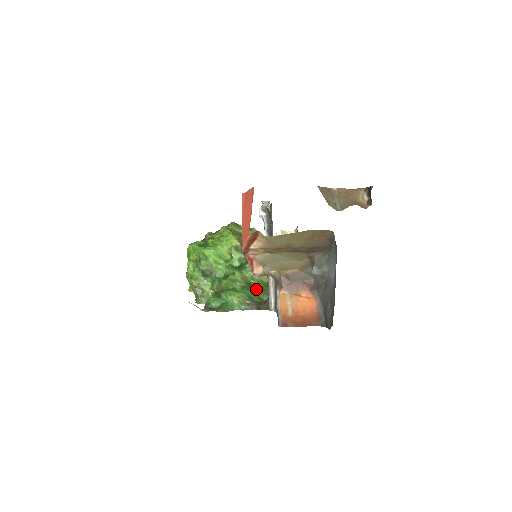
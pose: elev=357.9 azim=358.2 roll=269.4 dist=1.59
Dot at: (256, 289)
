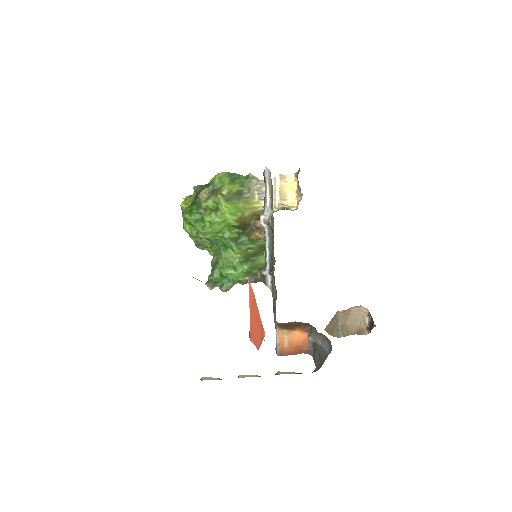
Dot at: (254, 257)
